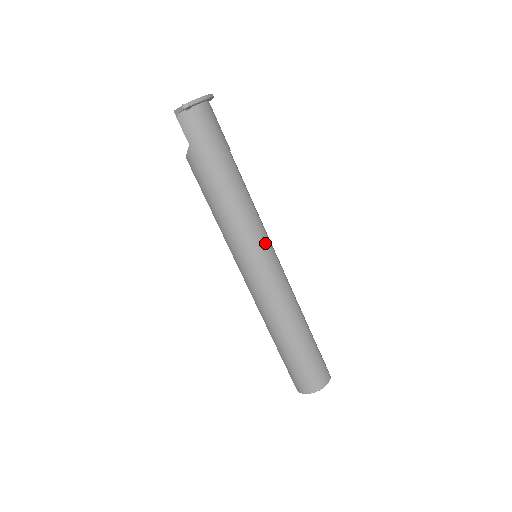
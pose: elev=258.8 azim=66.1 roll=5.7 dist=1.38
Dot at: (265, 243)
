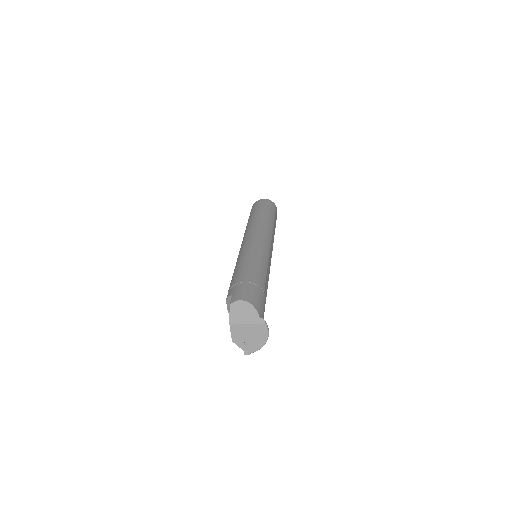
Dot at: occluded
